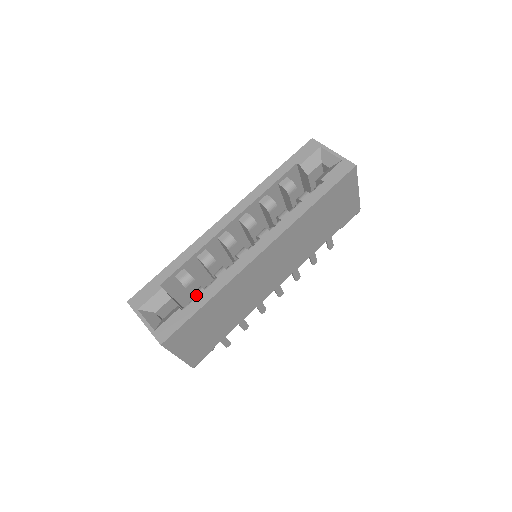
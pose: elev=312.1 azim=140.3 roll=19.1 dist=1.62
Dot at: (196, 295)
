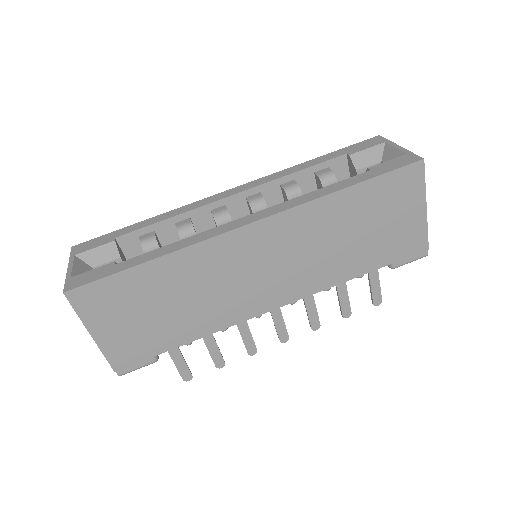
Dot at: occluded
